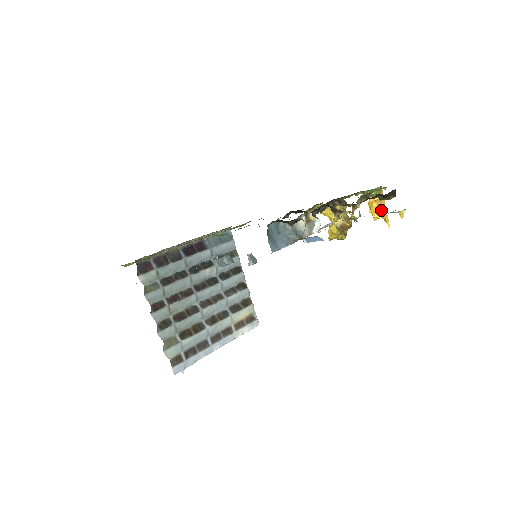
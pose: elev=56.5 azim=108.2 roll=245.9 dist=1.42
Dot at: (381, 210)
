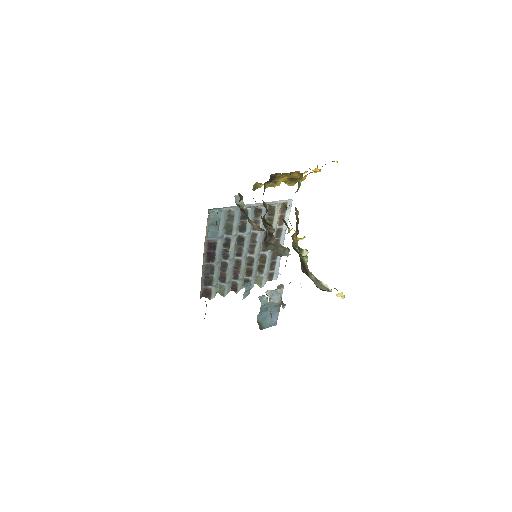
Dot at: occluded
